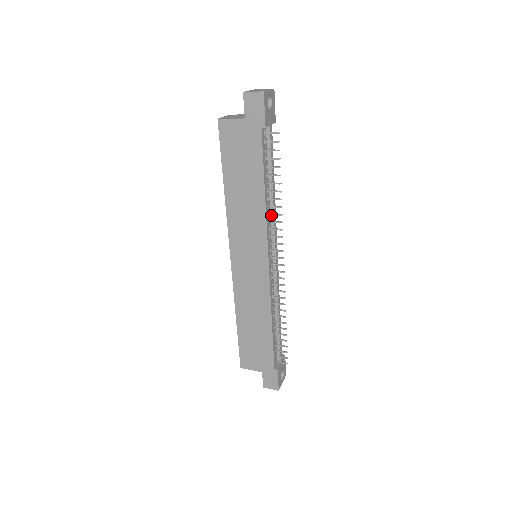
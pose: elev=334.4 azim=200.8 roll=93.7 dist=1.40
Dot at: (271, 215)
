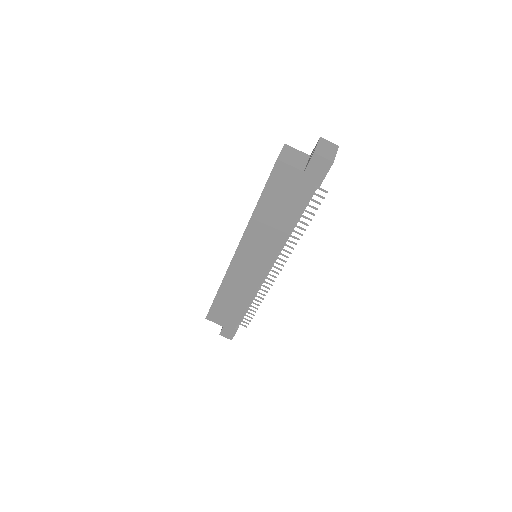
Dot at: (286, 238)
